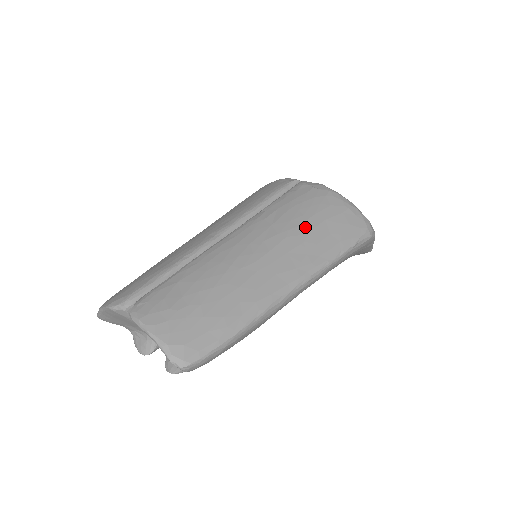
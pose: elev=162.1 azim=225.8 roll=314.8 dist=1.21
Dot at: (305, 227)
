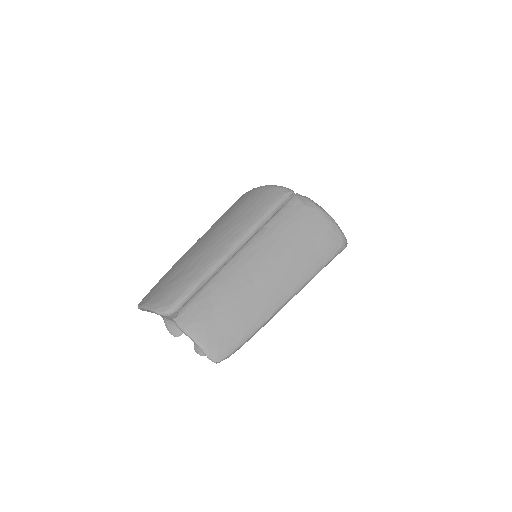
Dot at: (299, 245)
